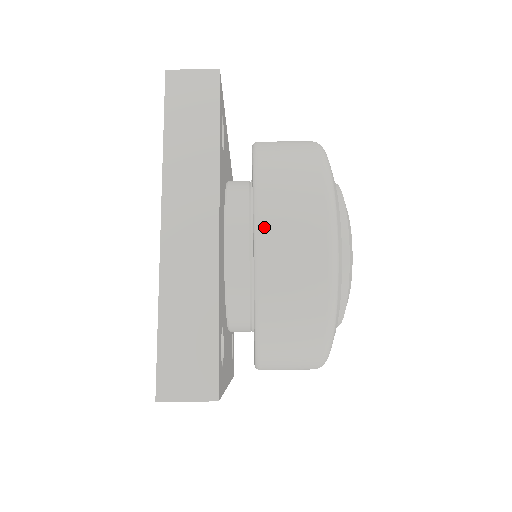
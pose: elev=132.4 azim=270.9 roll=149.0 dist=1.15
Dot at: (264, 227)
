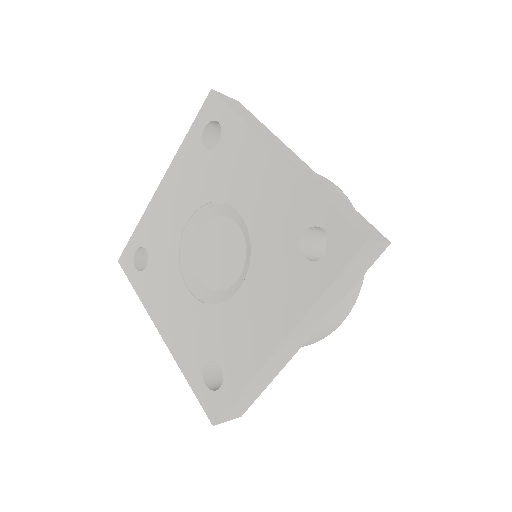
Dot at: occluded
